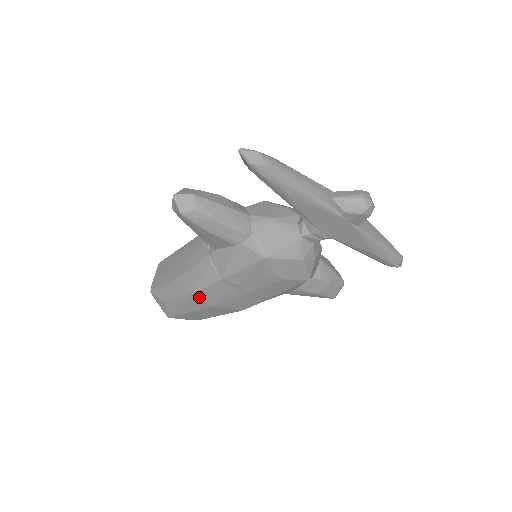
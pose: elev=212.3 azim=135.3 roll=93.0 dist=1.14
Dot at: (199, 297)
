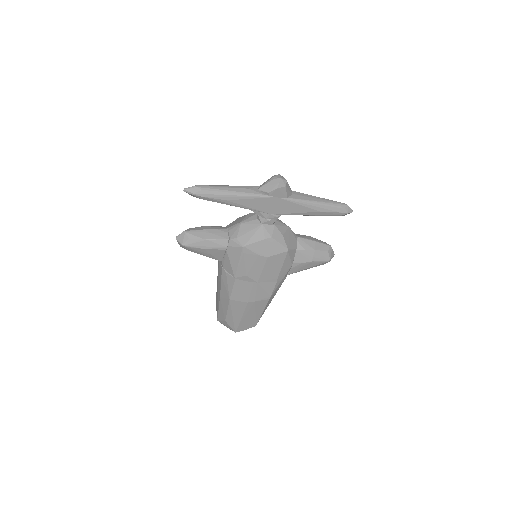
Dot at: (235, 301)
